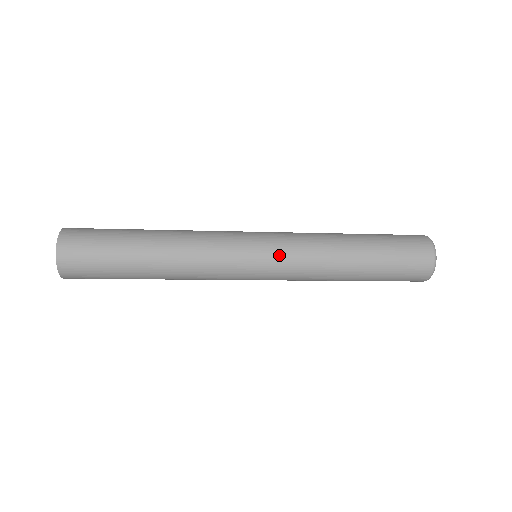
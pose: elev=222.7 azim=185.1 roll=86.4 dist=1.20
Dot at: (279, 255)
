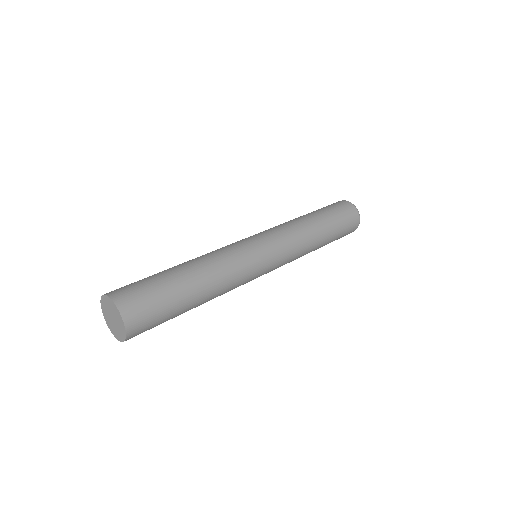
Dot at: (278, 243)
